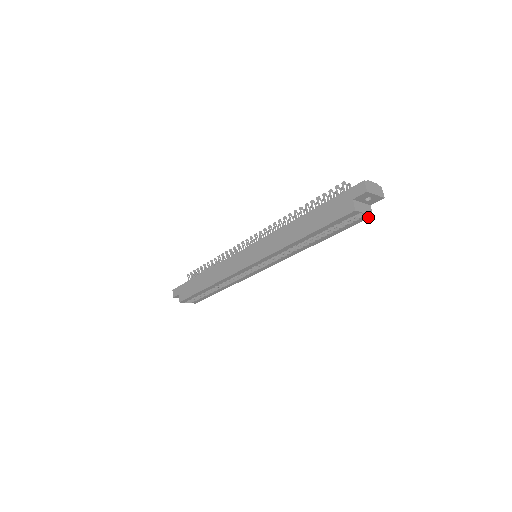
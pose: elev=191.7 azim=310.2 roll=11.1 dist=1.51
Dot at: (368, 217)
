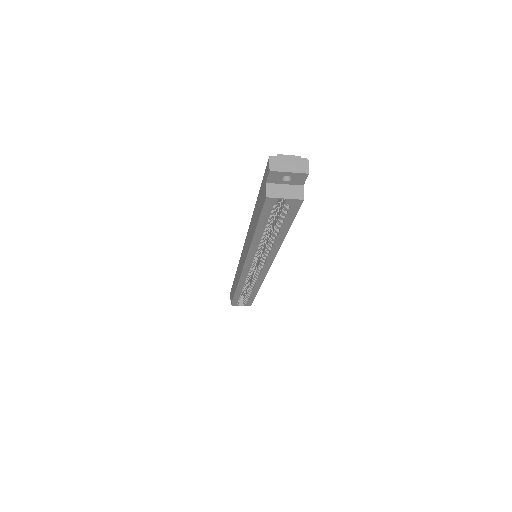
Dot at: (300, 202)
